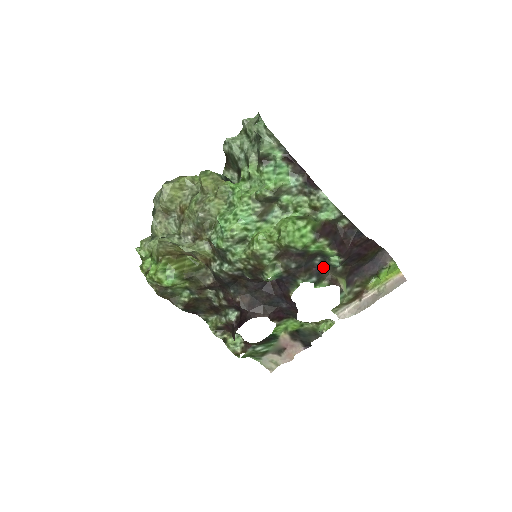
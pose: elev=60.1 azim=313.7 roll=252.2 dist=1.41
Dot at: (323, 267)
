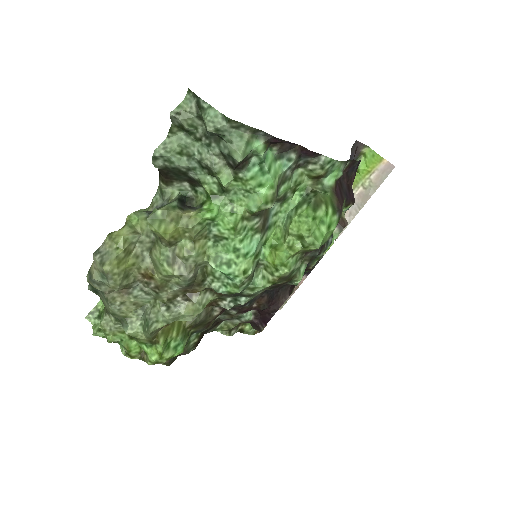
Dot at: occluded
